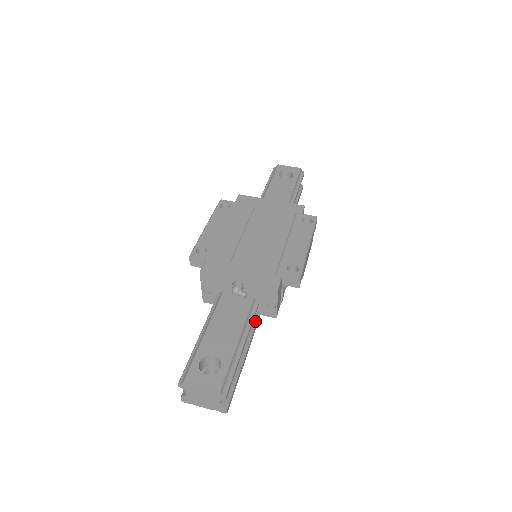
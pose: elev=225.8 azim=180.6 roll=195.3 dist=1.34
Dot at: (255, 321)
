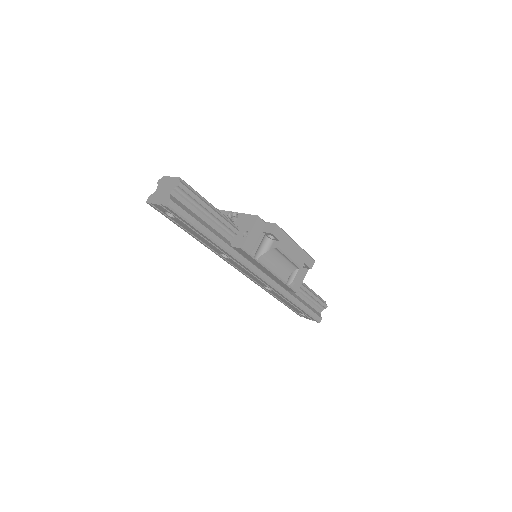
Dot at: (226, 242)
